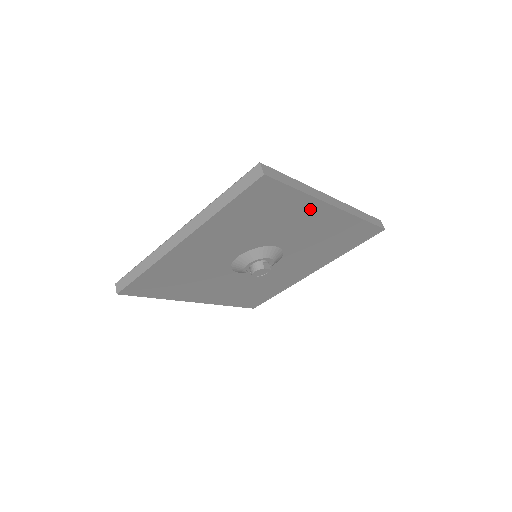
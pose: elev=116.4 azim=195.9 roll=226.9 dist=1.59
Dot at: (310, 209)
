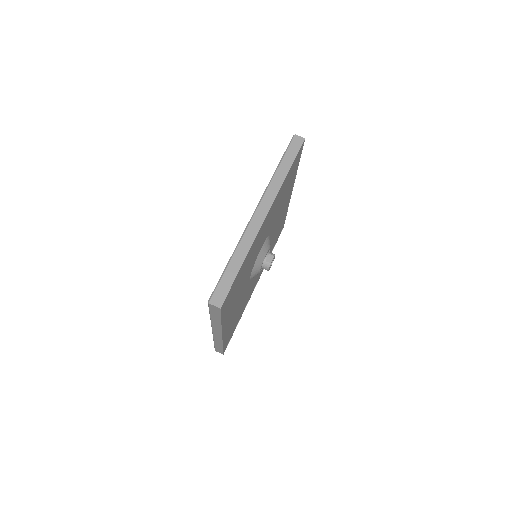
Dot at: (256, 241)
